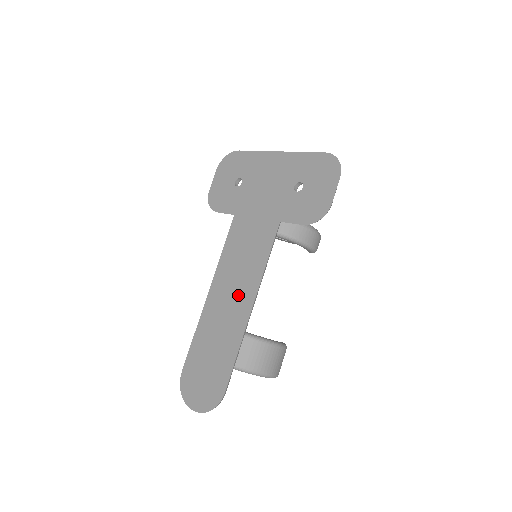
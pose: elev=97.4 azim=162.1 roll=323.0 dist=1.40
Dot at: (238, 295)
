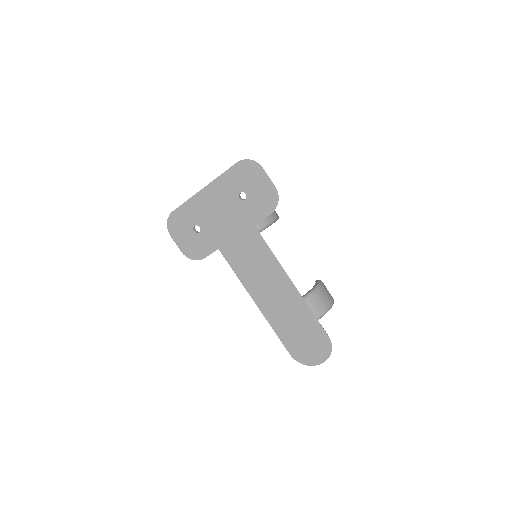
Dot at: (276, 286)
